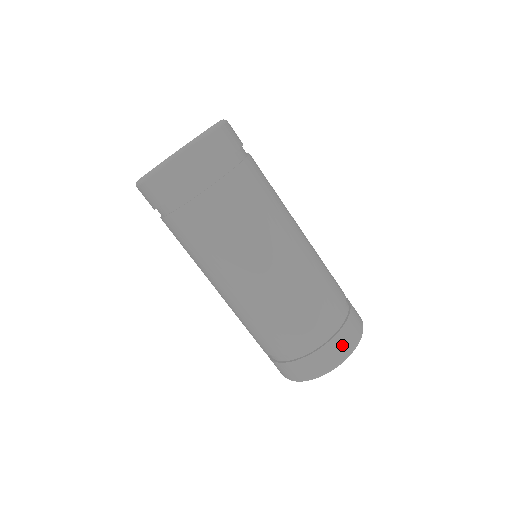
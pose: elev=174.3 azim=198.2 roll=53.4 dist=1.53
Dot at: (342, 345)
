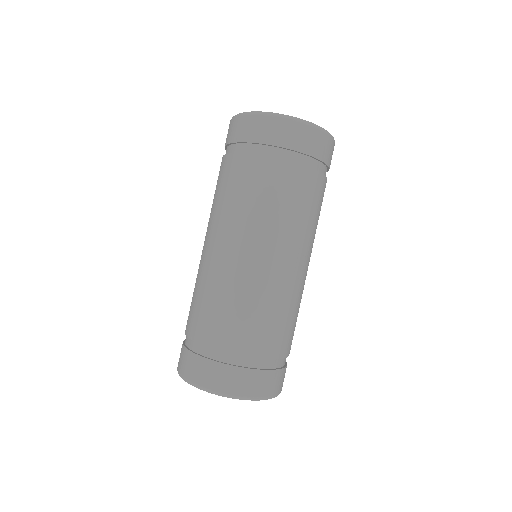
Dot at: (223, 378)
